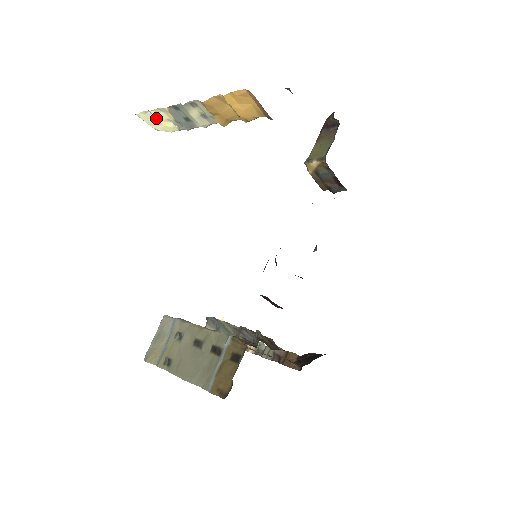
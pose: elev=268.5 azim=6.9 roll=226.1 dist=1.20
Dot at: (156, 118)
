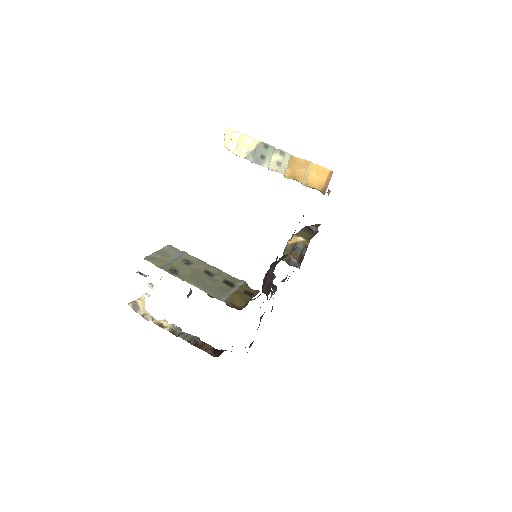
Dot at: (239, 140)
